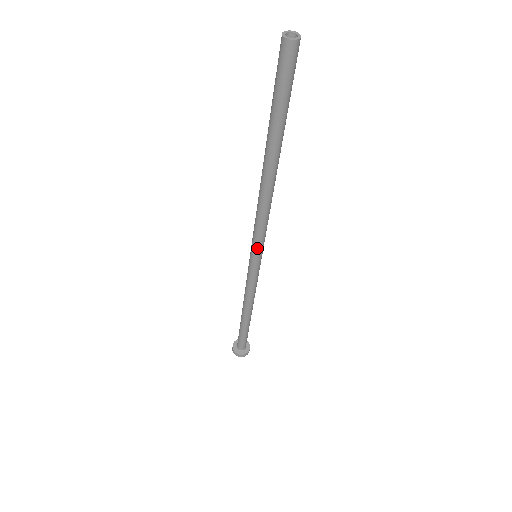
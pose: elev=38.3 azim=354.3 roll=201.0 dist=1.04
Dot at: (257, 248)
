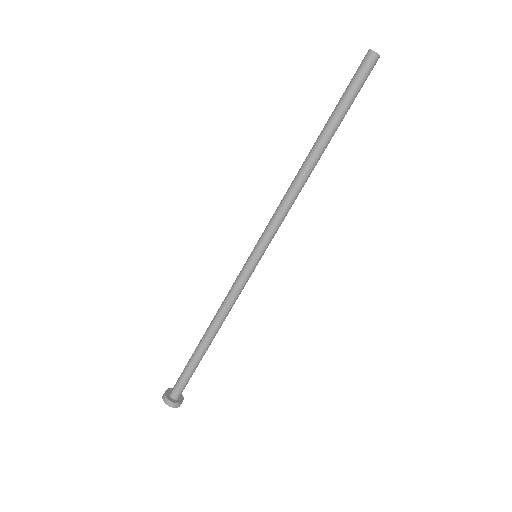
Dot at: (268, 243)
